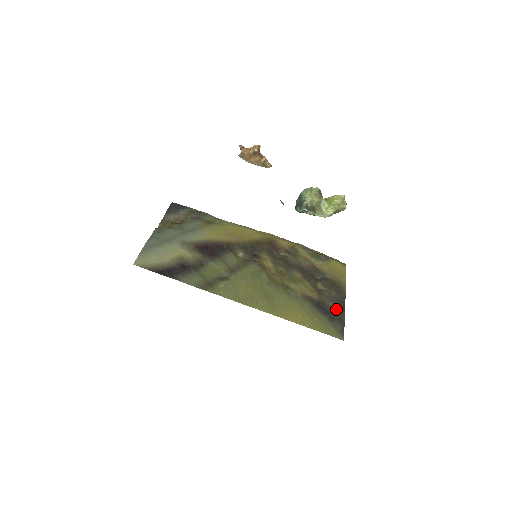
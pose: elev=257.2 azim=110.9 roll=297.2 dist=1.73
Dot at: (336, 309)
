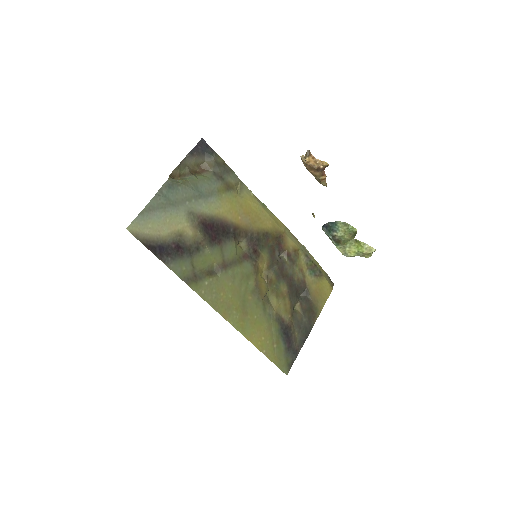
Dot at: (298, 338)
